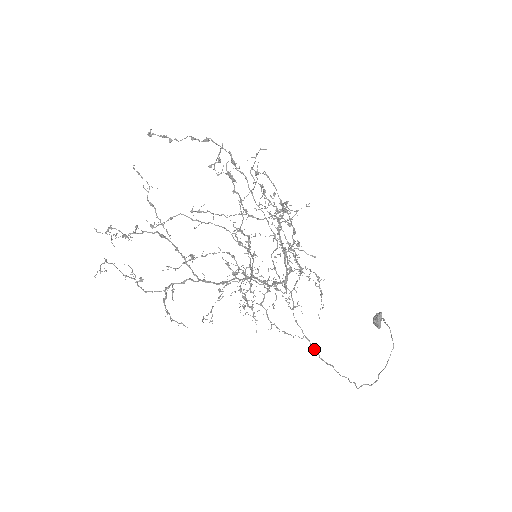
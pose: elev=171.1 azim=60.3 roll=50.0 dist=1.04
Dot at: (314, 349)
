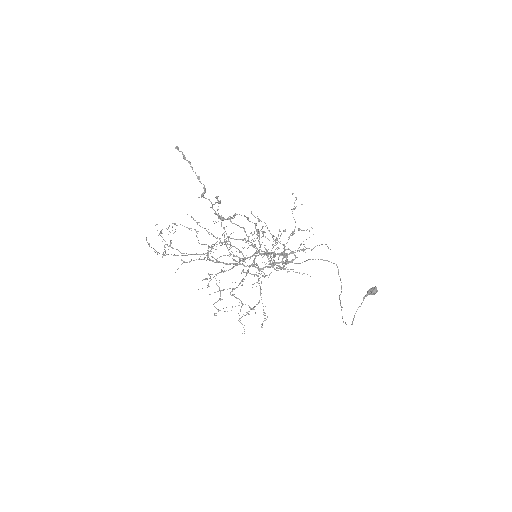
Dot at: (337, 267)
